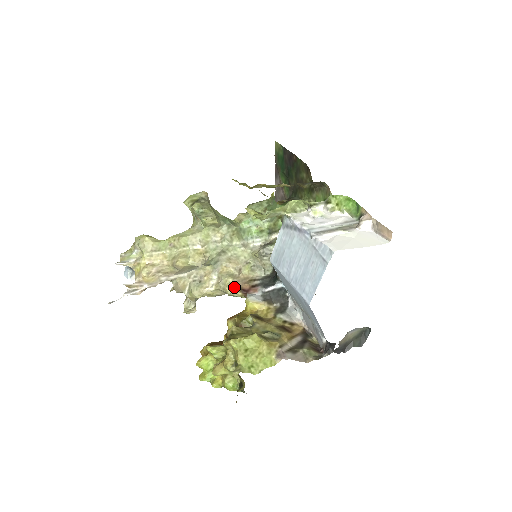
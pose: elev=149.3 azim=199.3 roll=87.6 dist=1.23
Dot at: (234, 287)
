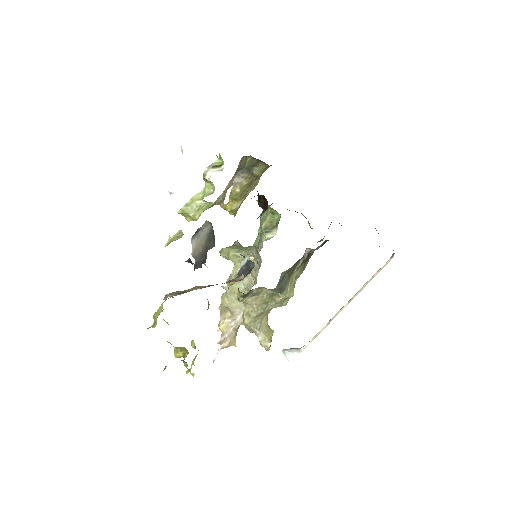
Dot at: occluded
